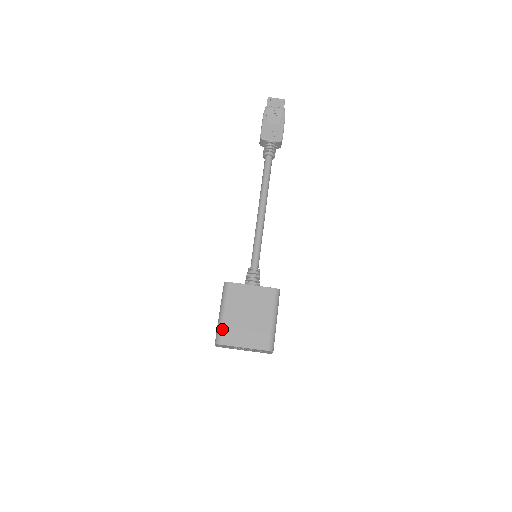
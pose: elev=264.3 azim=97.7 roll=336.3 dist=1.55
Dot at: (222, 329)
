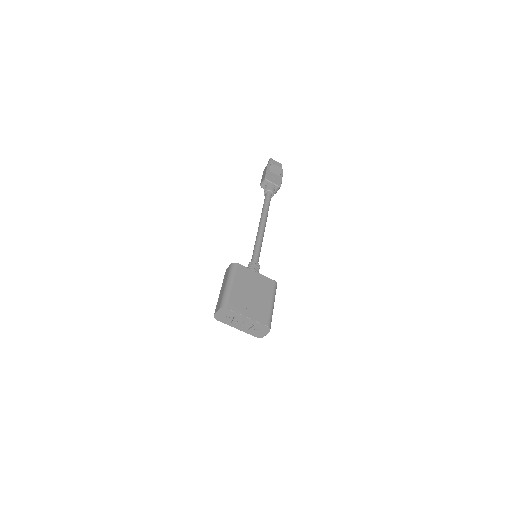
Dot at: (229, 296)
